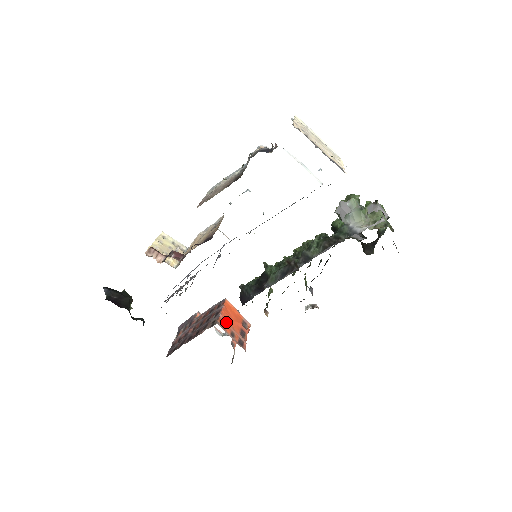
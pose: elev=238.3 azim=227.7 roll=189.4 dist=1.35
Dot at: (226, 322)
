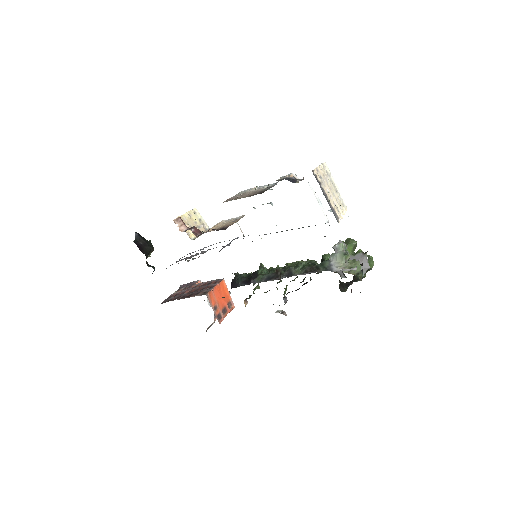
Dot at: (215, 296)
